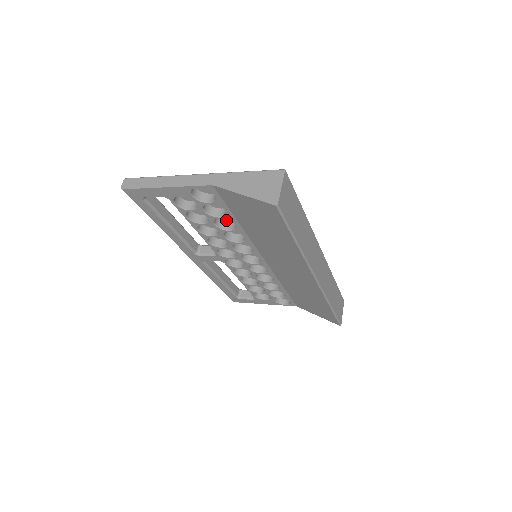
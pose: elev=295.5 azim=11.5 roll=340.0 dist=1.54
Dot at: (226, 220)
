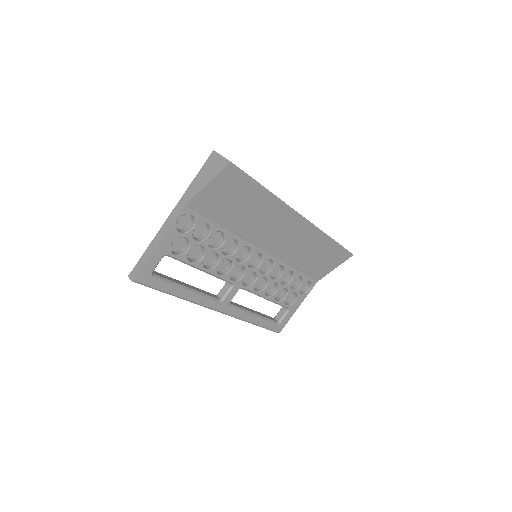
Dot at: (214, 242)
